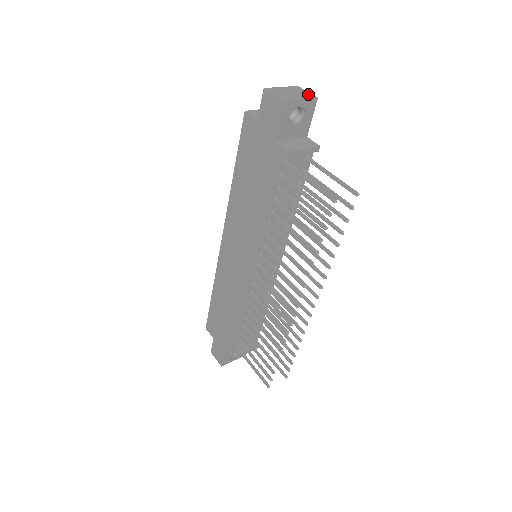
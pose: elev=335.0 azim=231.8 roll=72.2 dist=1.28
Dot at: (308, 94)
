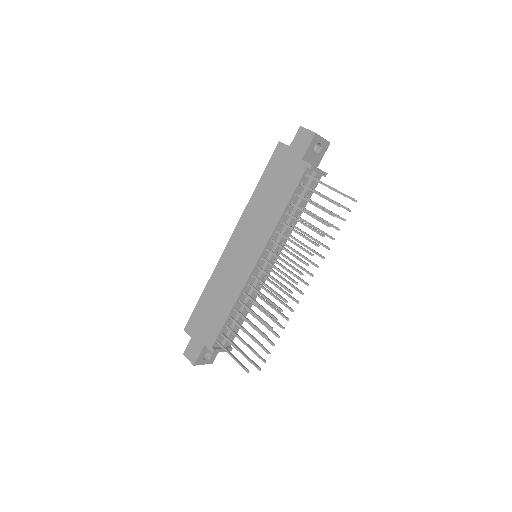
Dot at: occluded
